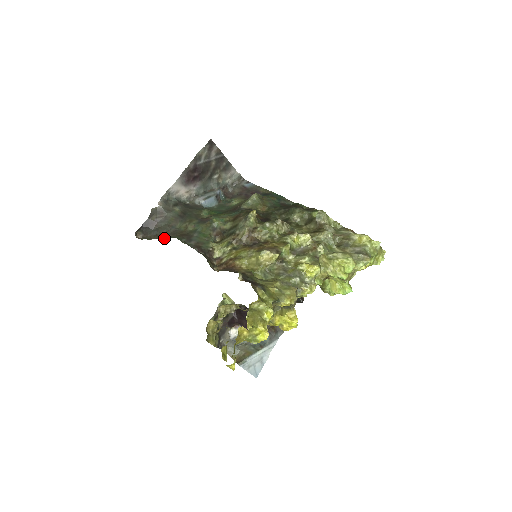
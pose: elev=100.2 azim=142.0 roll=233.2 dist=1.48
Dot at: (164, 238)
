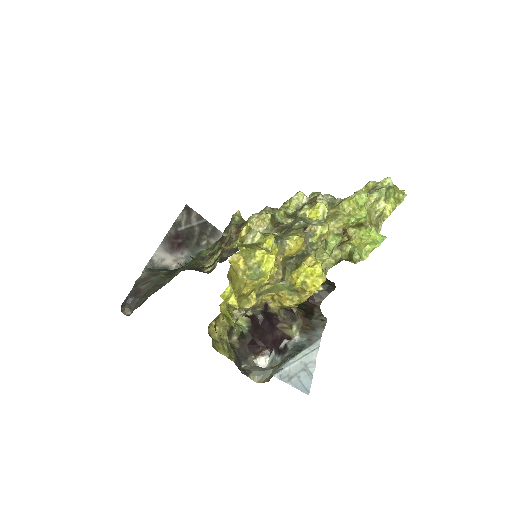
Dot at: occluded
